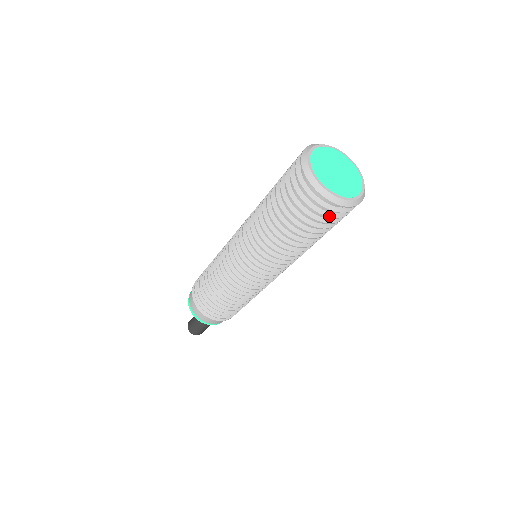
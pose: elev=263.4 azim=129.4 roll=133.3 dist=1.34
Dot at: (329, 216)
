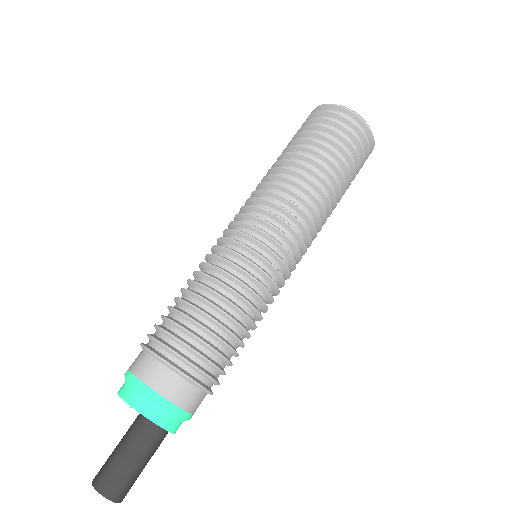
Dot at: (357, 139)
